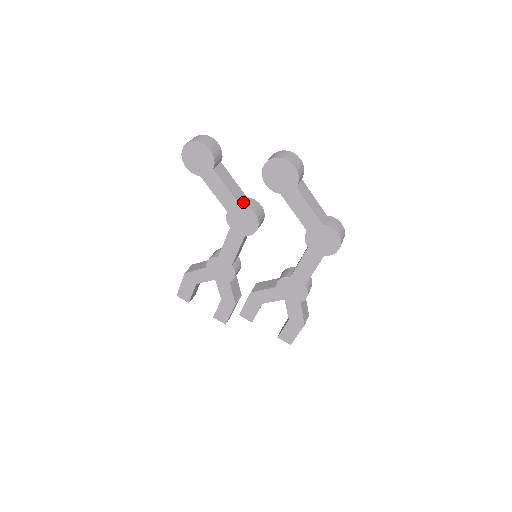
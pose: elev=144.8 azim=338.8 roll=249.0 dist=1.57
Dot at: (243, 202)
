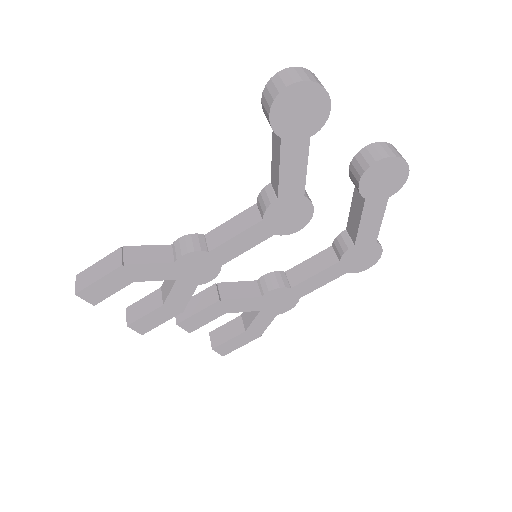
Dot at: occluded
